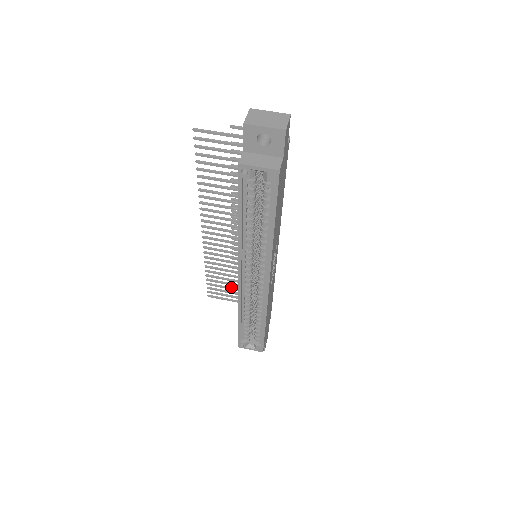
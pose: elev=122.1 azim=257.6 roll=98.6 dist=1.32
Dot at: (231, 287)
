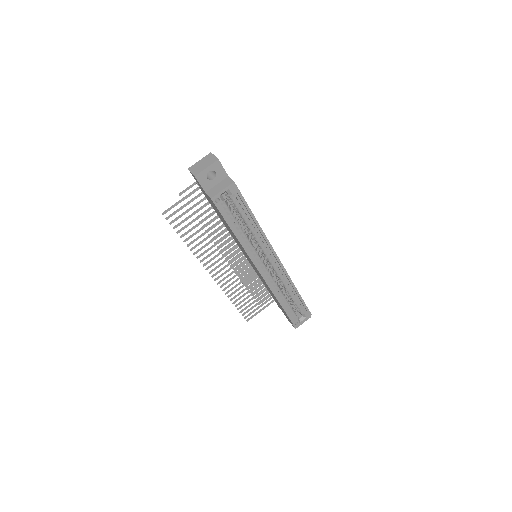
Dot at: (256, 299)
